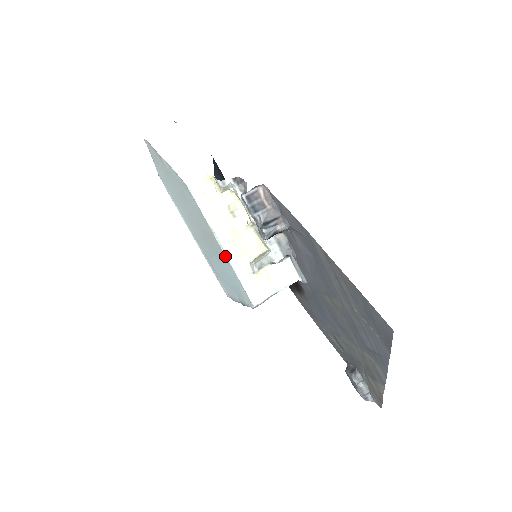
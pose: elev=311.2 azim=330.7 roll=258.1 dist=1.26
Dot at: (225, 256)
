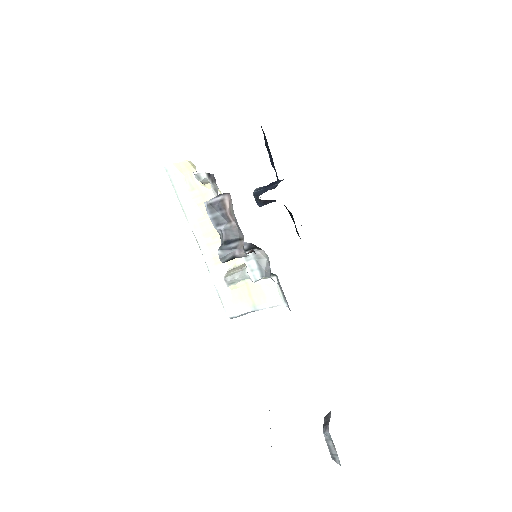
Dot at: (203, 256)
